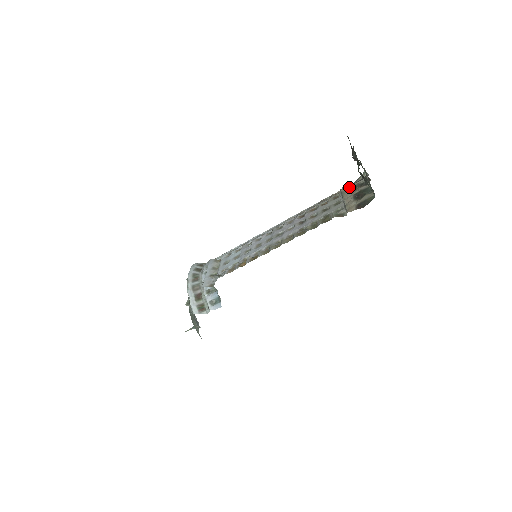
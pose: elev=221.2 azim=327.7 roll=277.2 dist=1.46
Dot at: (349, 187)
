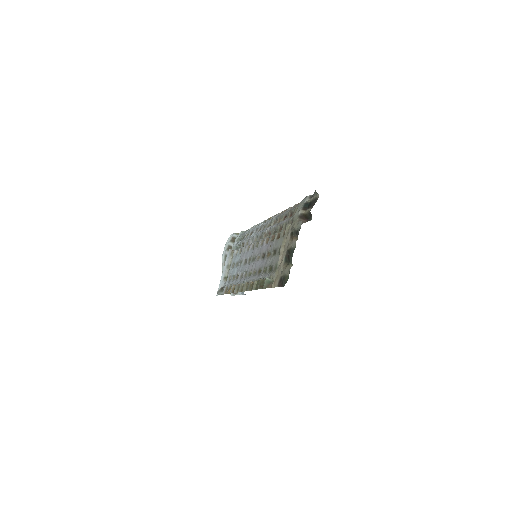
Dot at: (291, 227)
